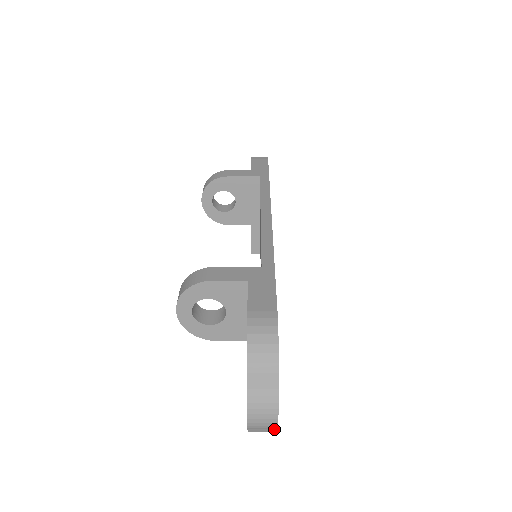
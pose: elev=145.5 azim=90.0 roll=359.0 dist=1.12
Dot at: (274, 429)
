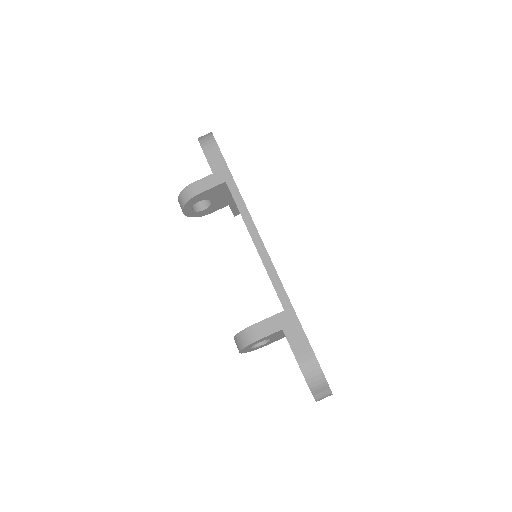
Dot at: occluded
